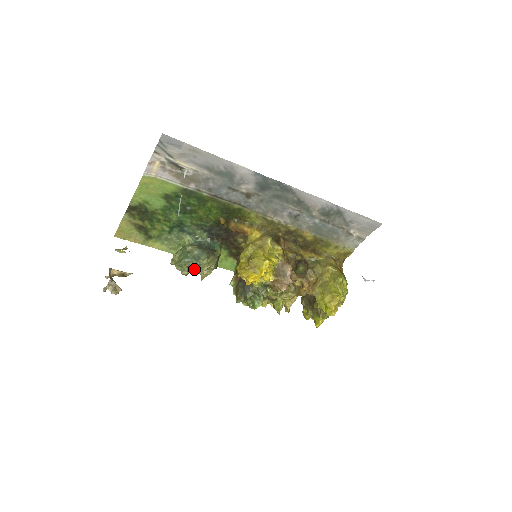
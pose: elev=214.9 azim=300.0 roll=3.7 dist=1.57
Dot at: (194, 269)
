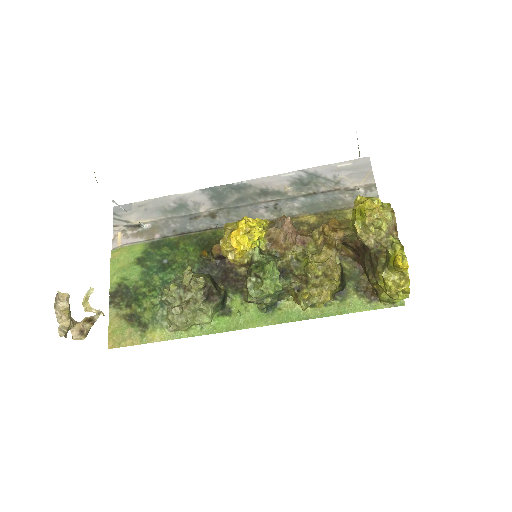
Dot at: (181, 291)
